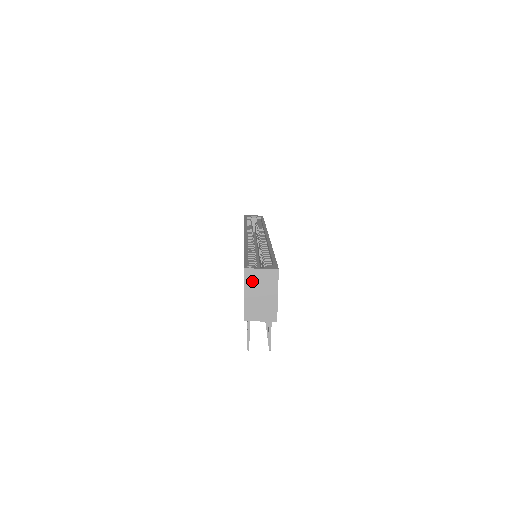
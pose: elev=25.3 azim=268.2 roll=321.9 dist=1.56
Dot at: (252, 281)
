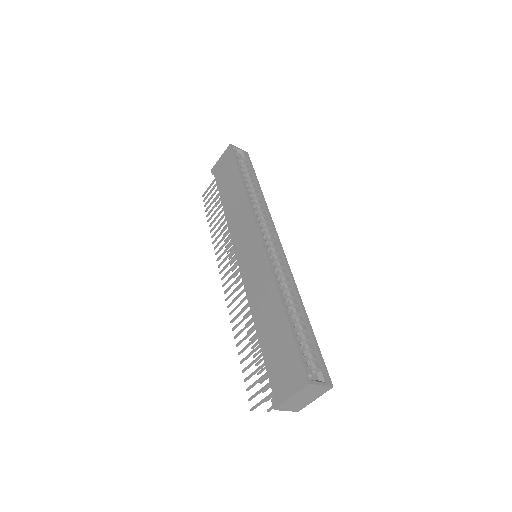
Dot at: (306, 391)
